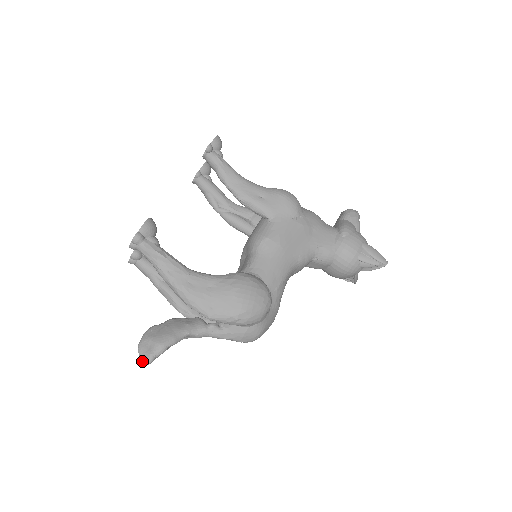
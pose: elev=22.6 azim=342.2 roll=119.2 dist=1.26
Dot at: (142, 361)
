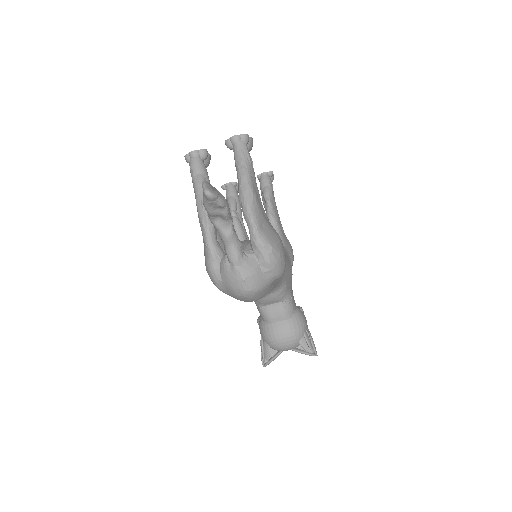
Dot at: (208, 188)
